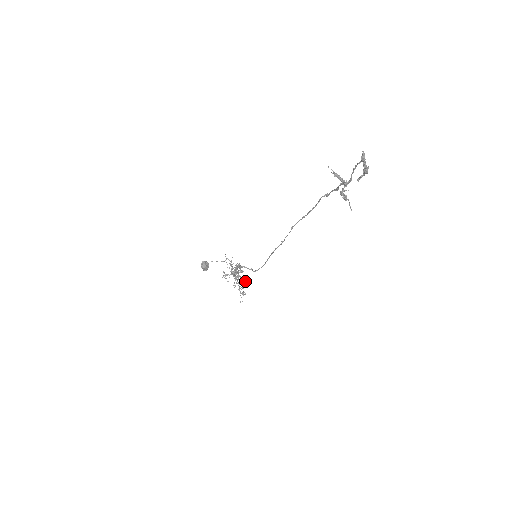
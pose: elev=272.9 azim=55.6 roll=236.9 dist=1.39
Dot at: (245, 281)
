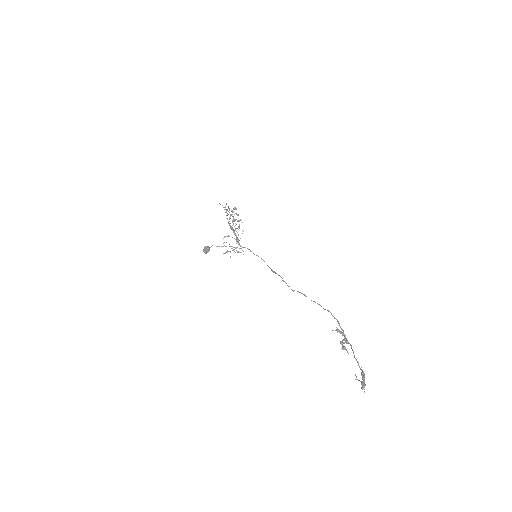
Dot at: (240, 220)
